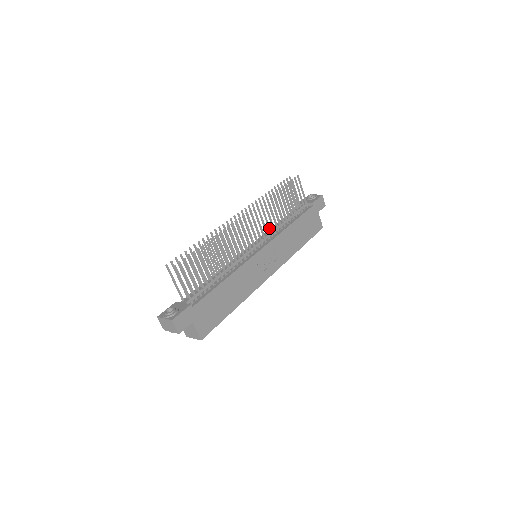
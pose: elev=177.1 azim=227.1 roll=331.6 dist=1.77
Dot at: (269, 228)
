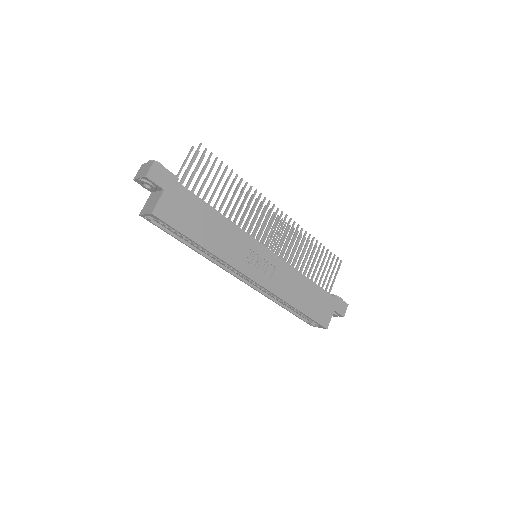
Dot at: (287, 251)
